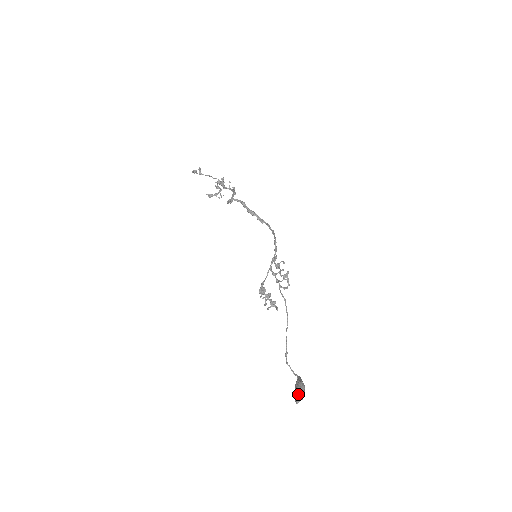
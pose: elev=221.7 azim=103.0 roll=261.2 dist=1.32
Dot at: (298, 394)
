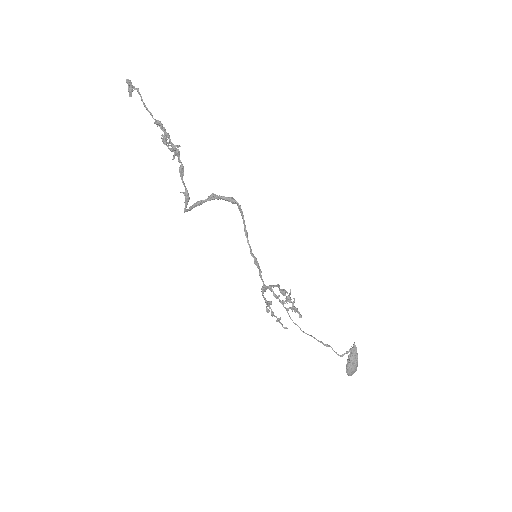
Dot at: (347, 374)
